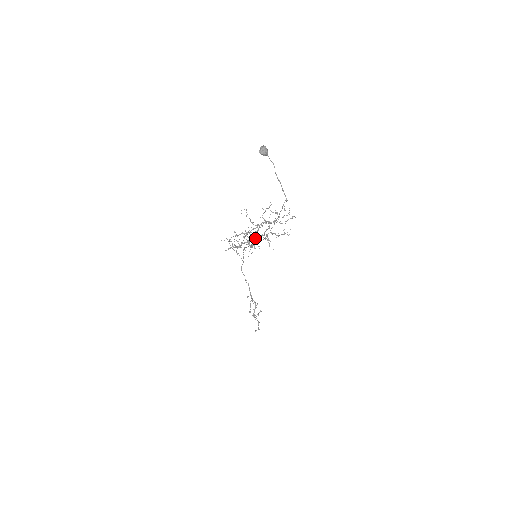
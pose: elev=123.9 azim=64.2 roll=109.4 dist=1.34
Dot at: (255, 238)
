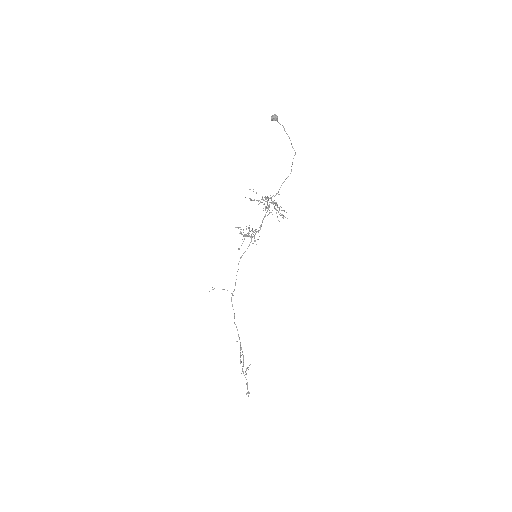
Dot at: (268, 205)
